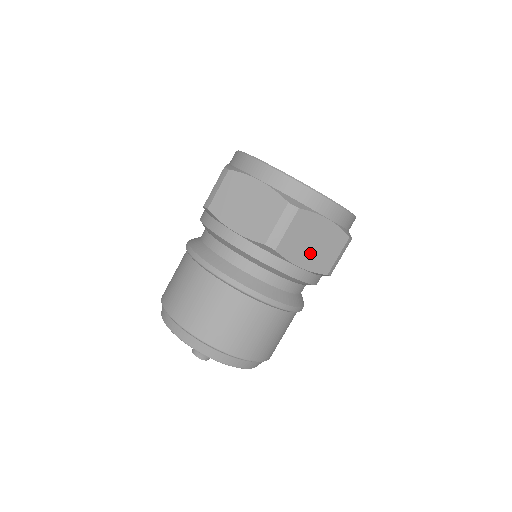
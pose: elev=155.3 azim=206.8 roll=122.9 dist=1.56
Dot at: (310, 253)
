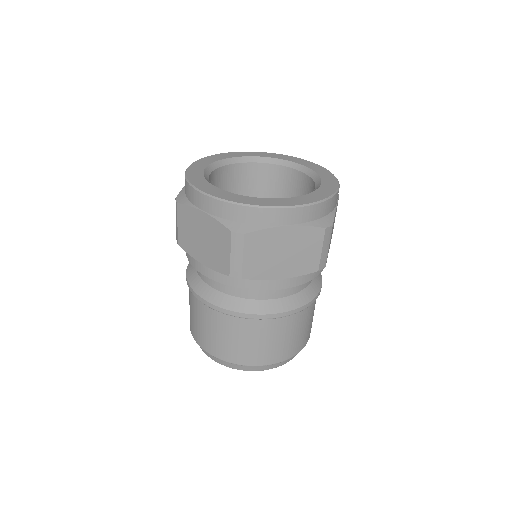
Dot at: occluded
